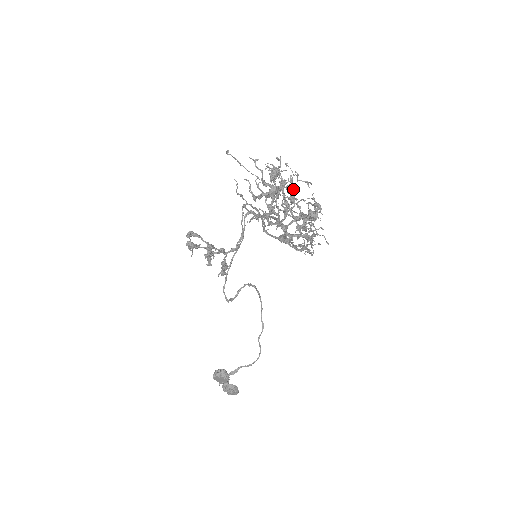
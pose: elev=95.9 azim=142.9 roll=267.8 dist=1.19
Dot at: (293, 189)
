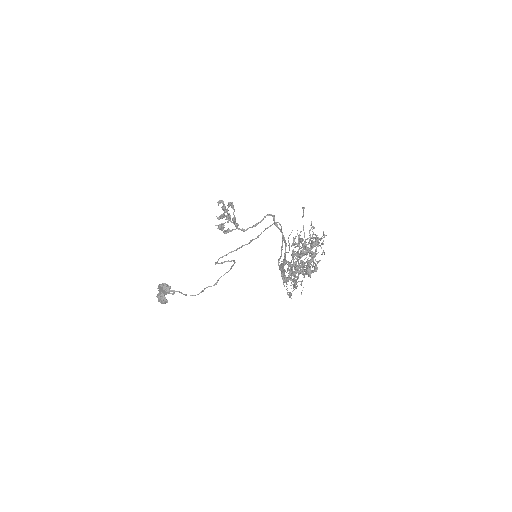
Dot at: occluded
